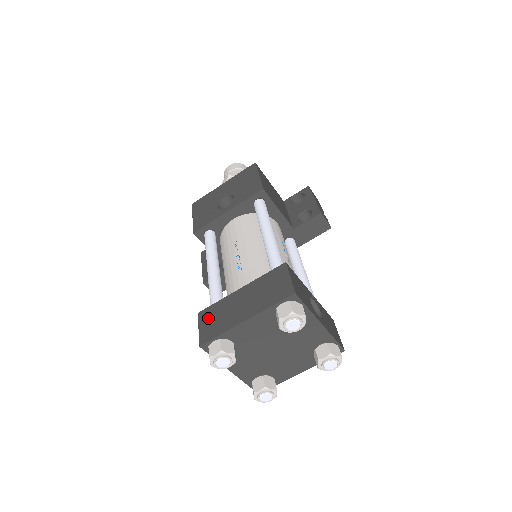
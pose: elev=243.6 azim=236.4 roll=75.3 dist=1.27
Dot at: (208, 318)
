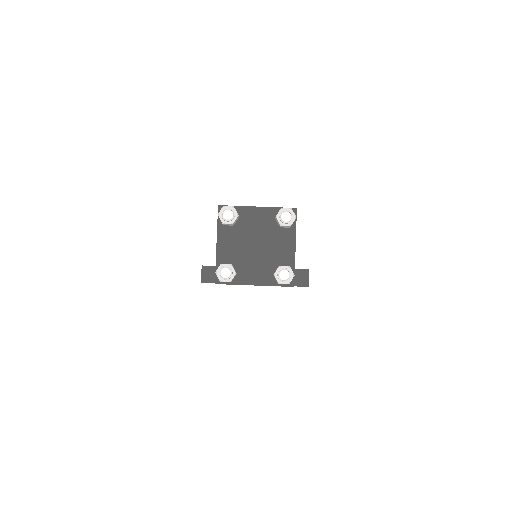
Dot at: occluded
